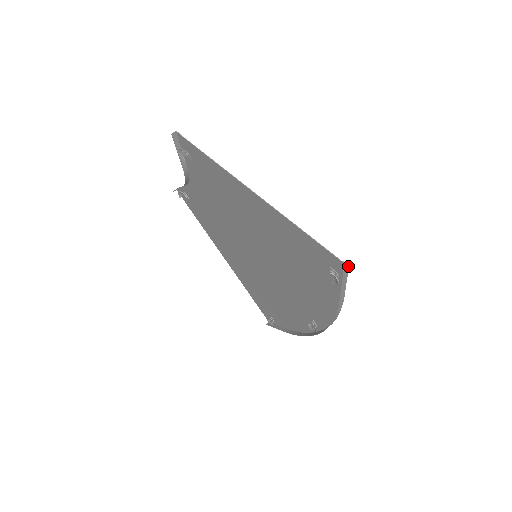
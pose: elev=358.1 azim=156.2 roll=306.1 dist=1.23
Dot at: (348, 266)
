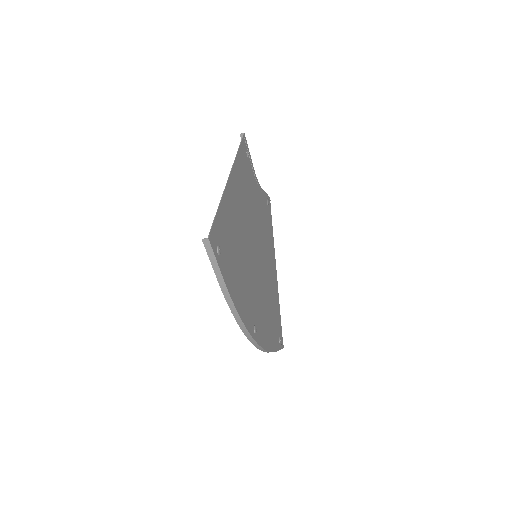
Dot at: (208, 238)
